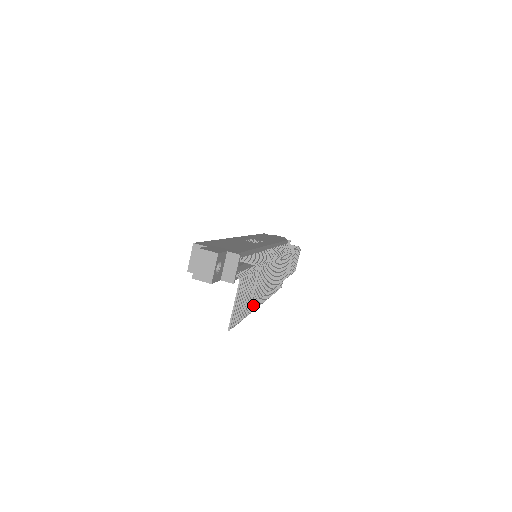
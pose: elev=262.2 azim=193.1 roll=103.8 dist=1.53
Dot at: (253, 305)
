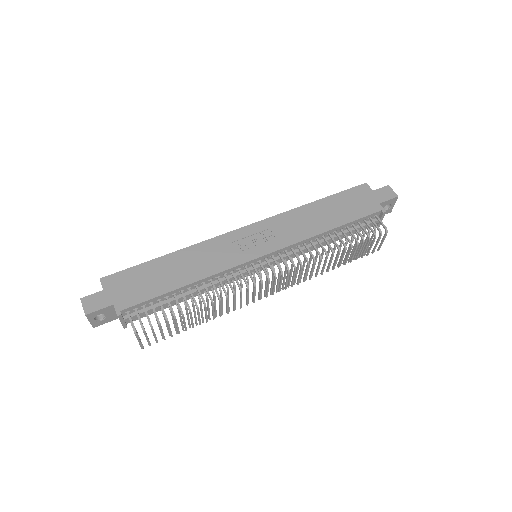
Dot at: occluded
